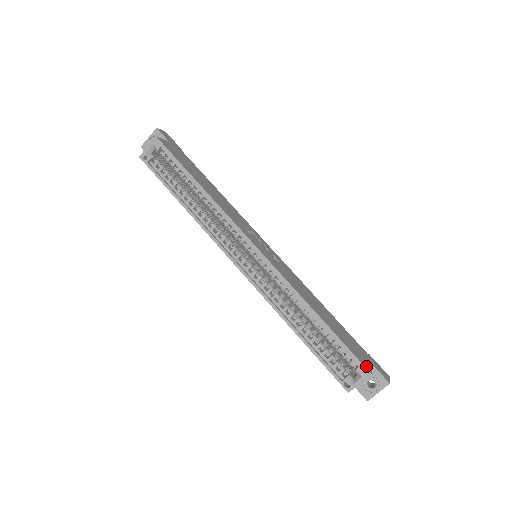
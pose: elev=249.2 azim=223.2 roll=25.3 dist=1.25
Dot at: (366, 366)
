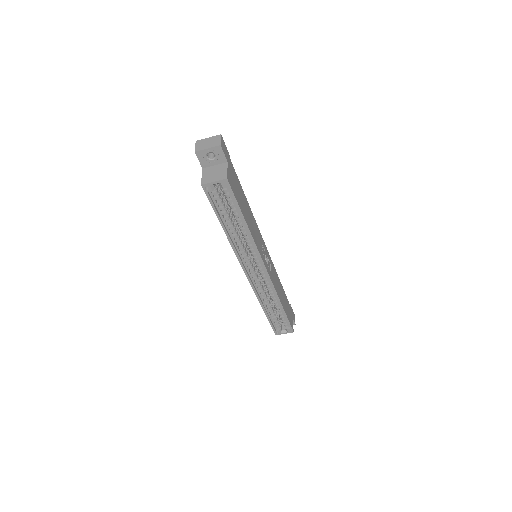
Dot at: occluded
